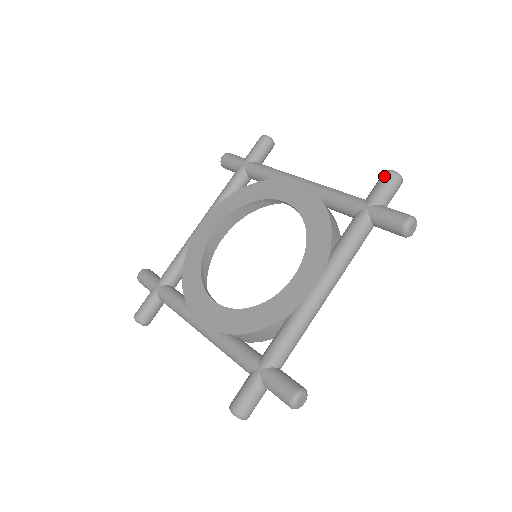
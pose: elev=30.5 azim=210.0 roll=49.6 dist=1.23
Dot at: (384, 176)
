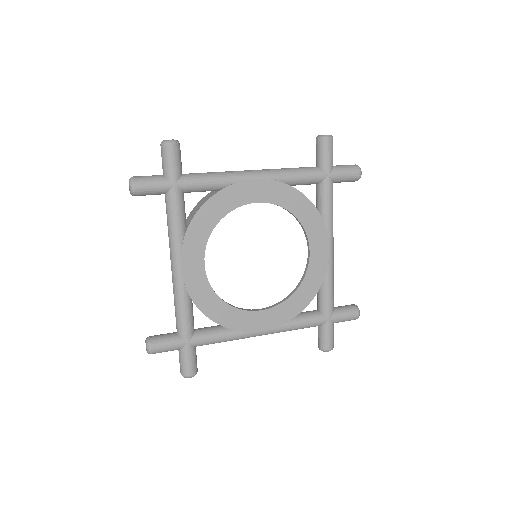
Dot at: (354, 313)
